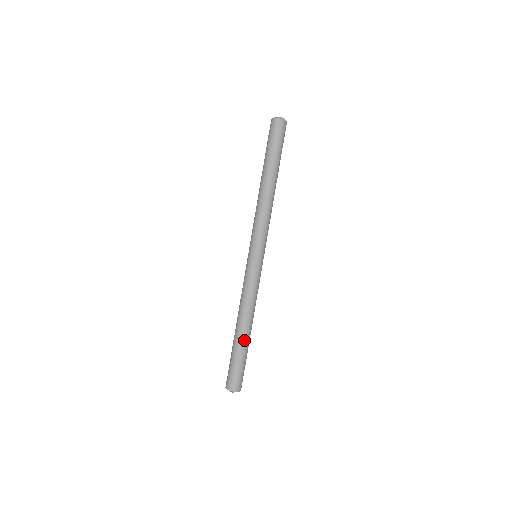
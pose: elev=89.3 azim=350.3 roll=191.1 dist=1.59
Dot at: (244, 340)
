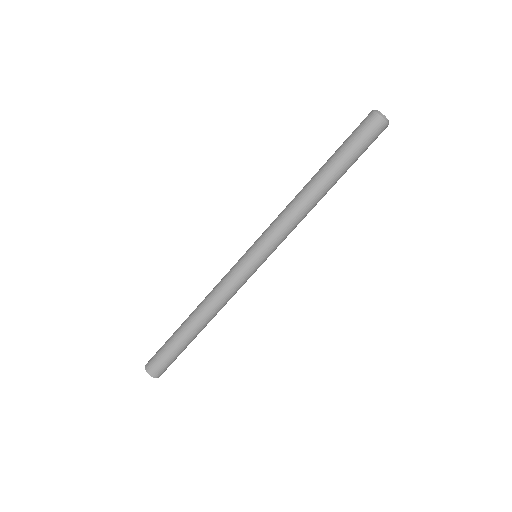
Dot at: (186, 331)
